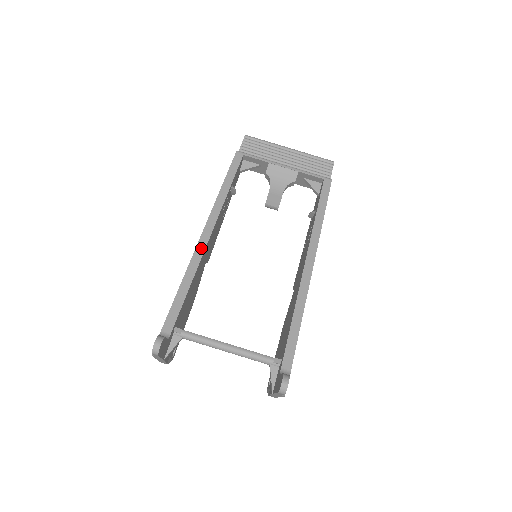
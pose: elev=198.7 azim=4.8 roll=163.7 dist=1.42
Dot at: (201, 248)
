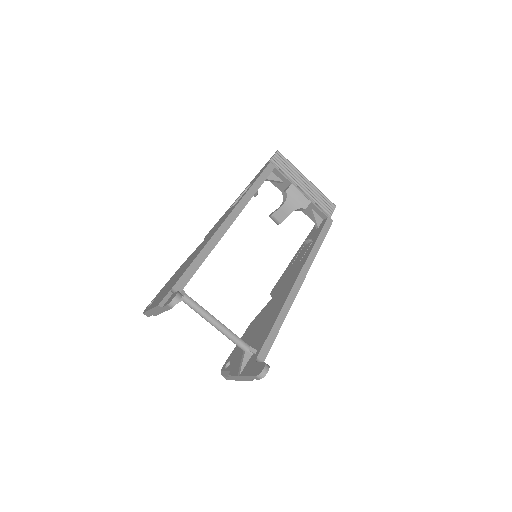
Dot at: (222, 231)
